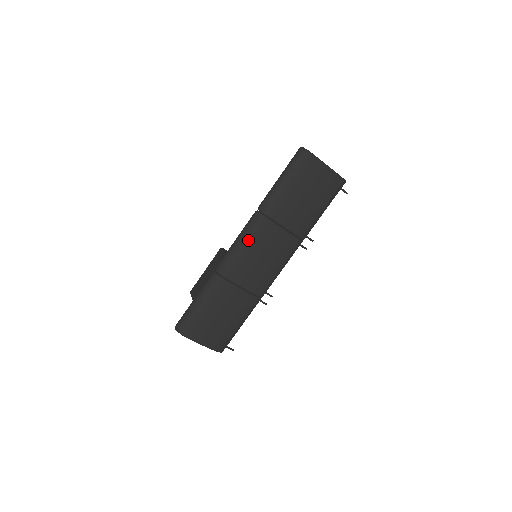
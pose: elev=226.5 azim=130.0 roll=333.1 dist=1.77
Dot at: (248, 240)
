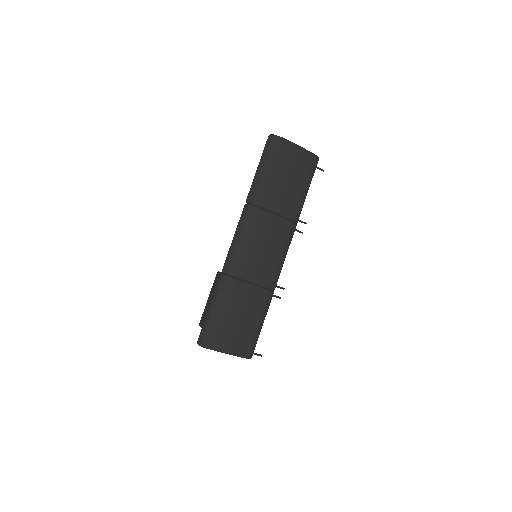
Dot at: (246, 233)
